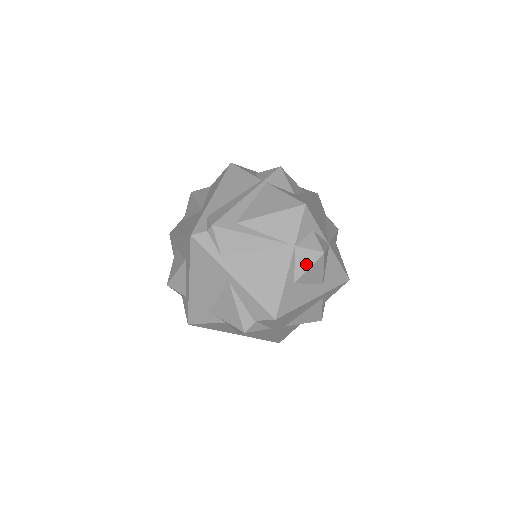
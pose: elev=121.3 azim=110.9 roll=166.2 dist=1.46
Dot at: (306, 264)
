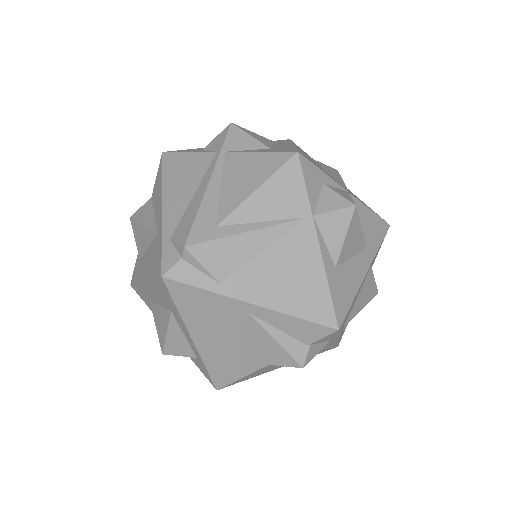
Dot at: (339, 233)
